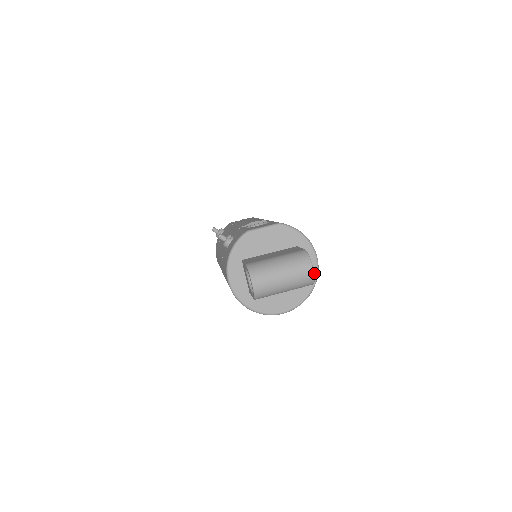
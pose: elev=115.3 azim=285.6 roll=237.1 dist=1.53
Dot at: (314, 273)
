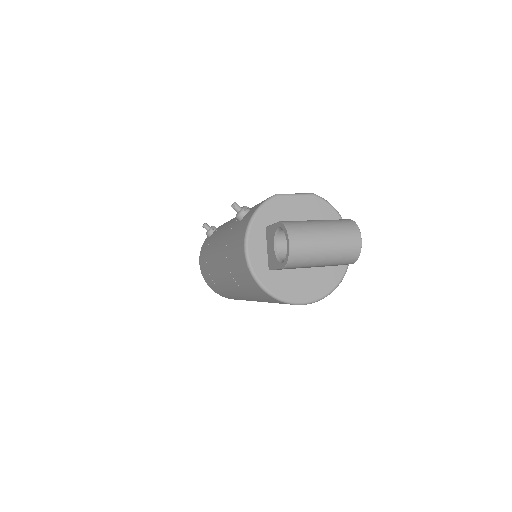
Dot at: occluded
